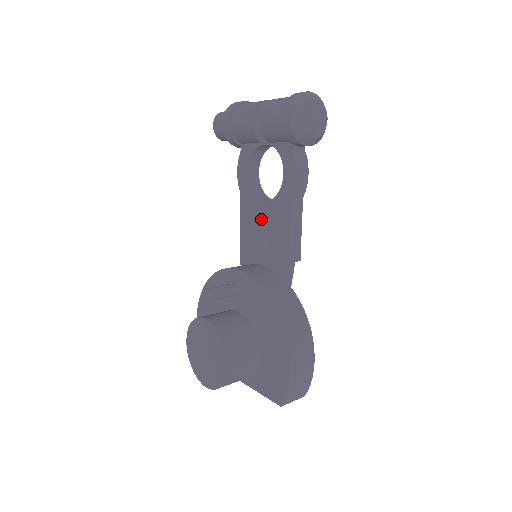
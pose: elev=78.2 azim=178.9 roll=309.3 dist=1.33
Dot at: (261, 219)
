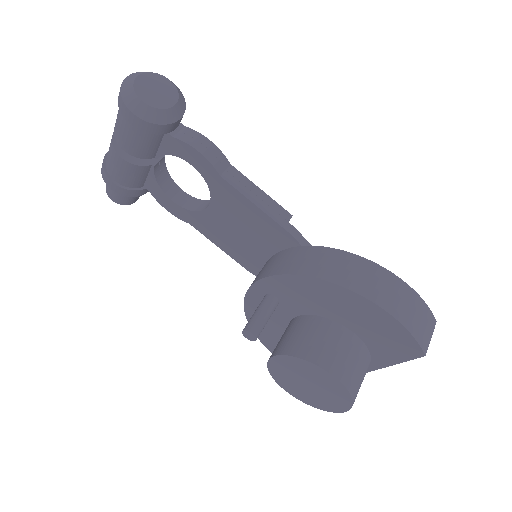
Dot at: (224, 223)
